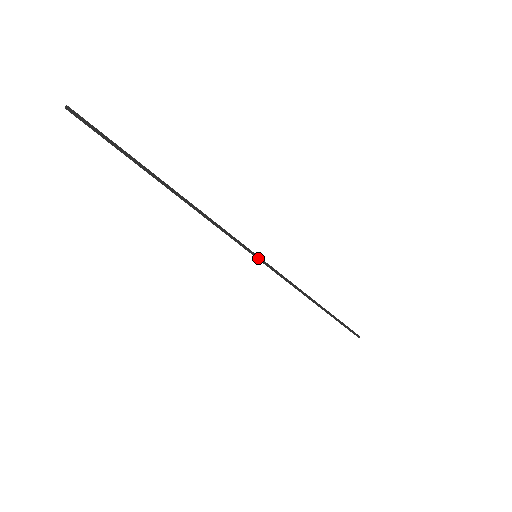
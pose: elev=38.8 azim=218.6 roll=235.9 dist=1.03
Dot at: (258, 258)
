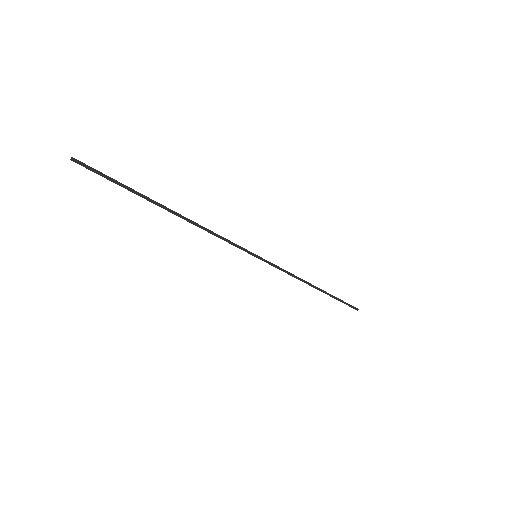
Dot at: (258, 257)
